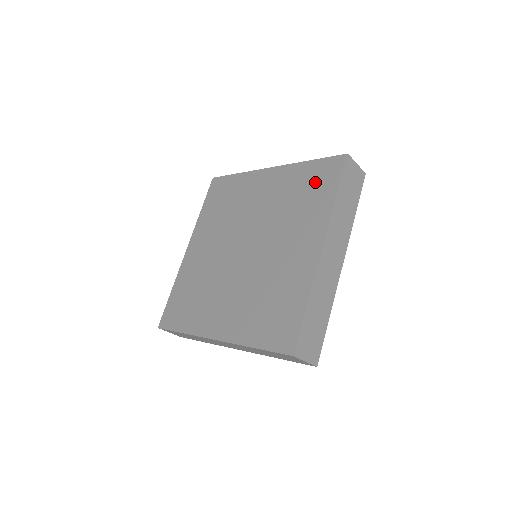
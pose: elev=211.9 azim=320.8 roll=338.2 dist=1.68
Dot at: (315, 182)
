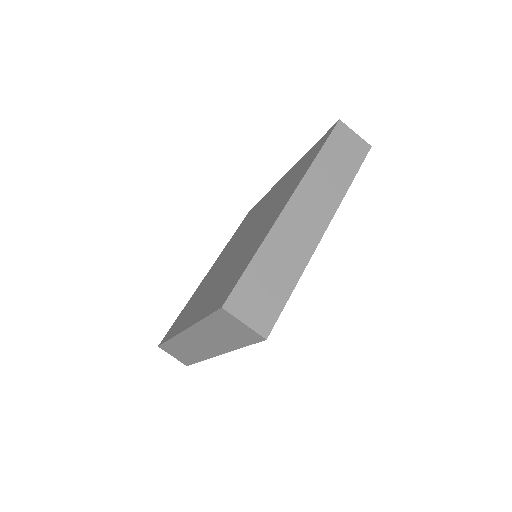
Dot at: (308, 158)
